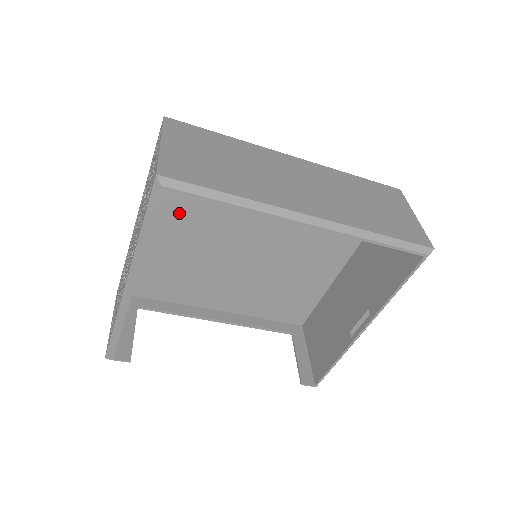
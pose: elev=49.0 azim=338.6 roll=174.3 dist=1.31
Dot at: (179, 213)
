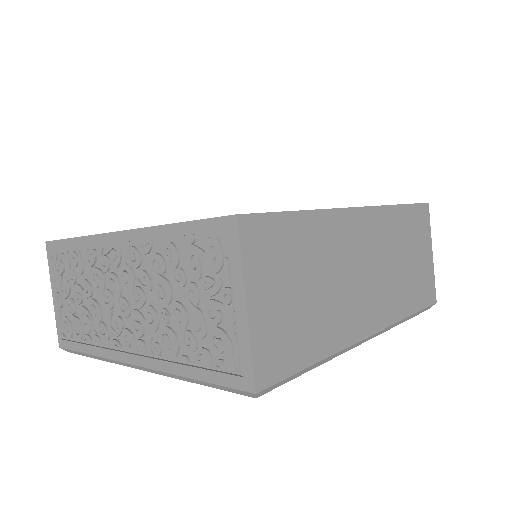
Dot at: occluded
